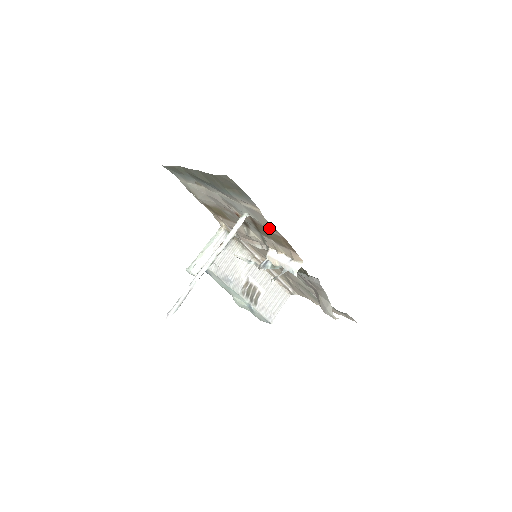
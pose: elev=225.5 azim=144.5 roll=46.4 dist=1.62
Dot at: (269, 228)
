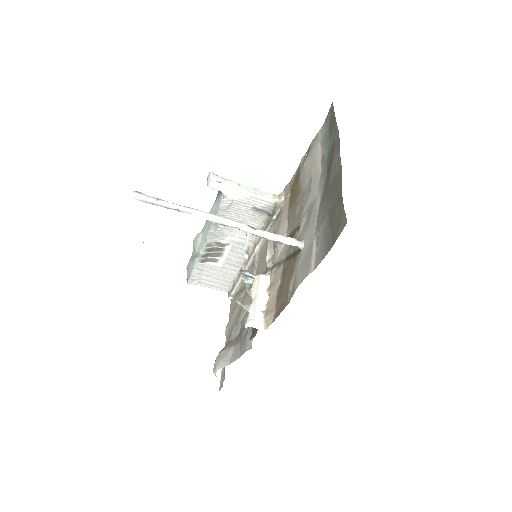
Dot at: (294, 280)
